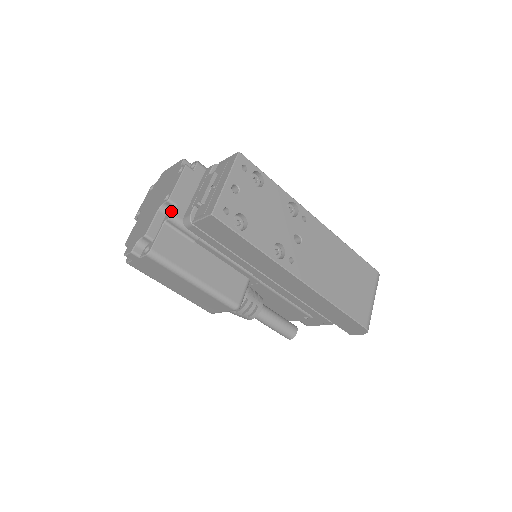
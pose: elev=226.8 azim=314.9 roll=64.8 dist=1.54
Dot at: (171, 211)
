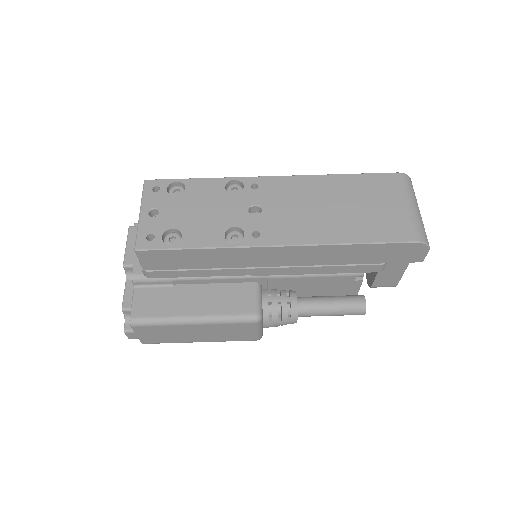
Dot at: occluded
